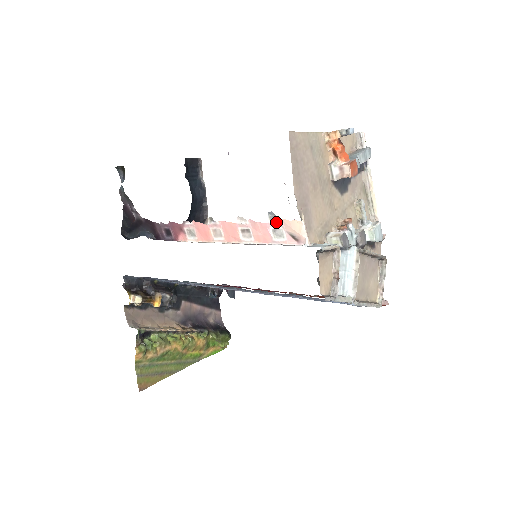
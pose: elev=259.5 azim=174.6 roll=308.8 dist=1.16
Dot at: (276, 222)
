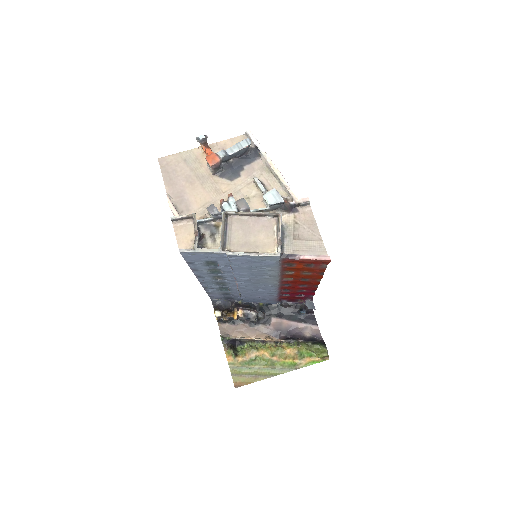
Dot at: occluded
